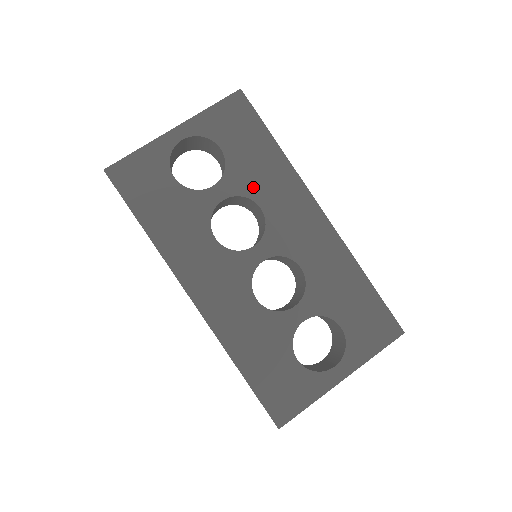
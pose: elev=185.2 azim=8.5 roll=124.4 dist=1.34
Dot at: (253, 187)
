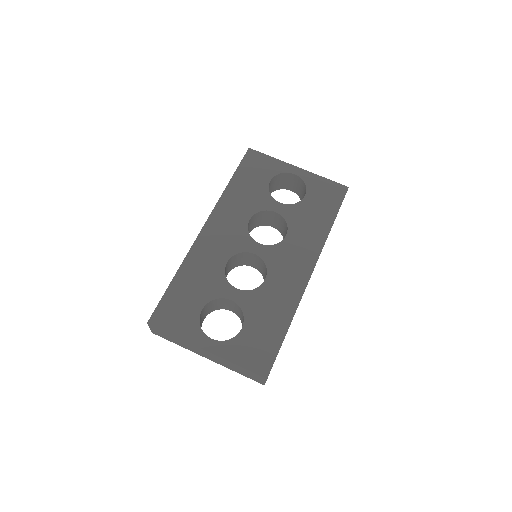
Dot at: (296, 224)
